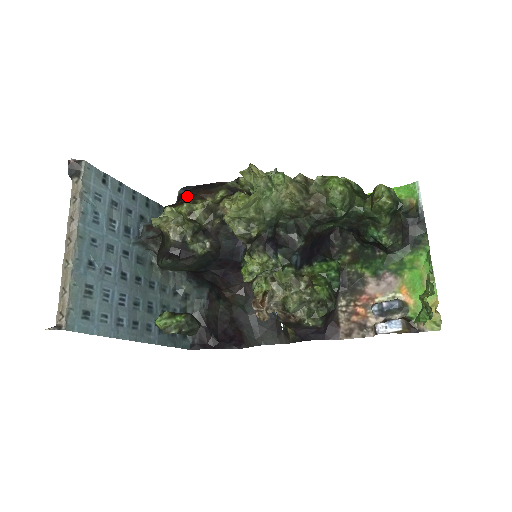
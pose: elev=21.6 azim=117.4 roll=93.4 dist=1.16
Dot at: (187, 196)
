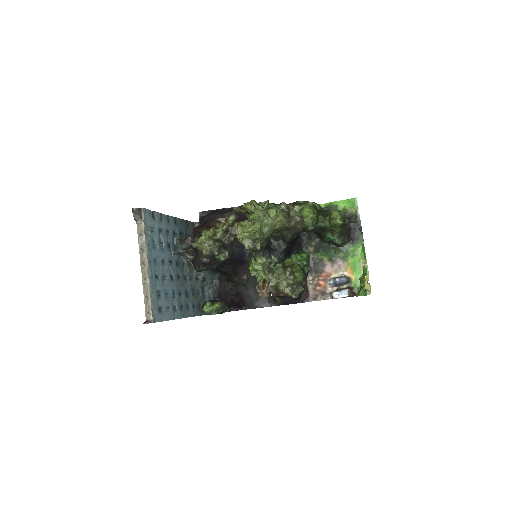
Dot at: (208, 220)
